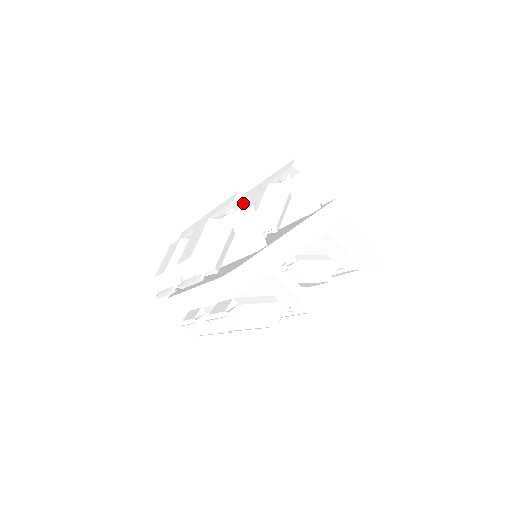
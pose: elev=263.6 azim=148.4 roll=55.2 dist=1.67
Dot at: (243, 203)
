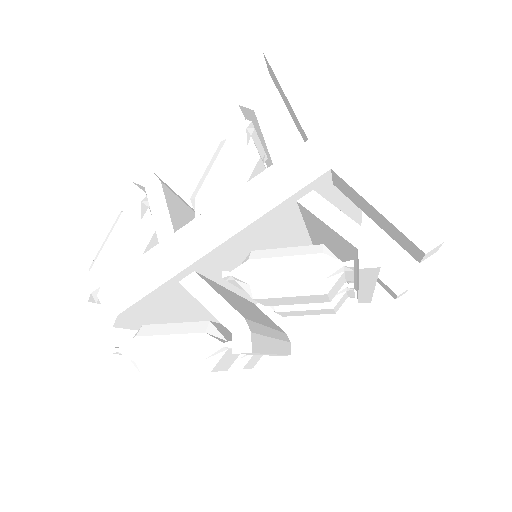
Dot at: (145, 182)
